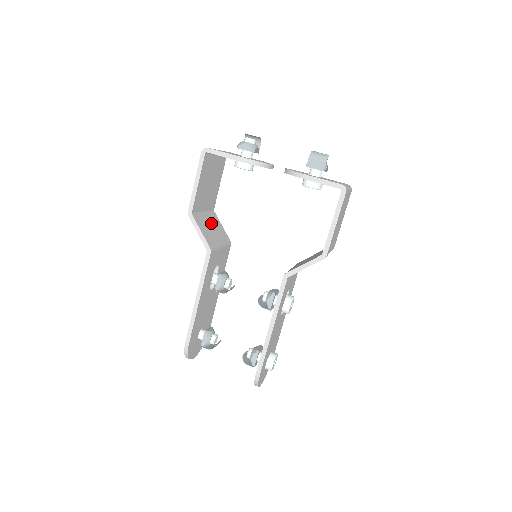
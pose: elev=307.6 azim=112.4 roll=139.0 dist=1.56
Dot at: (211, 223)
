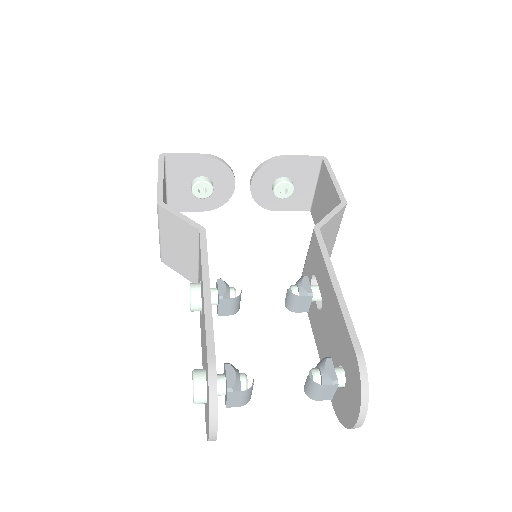
Dot at: occluded
